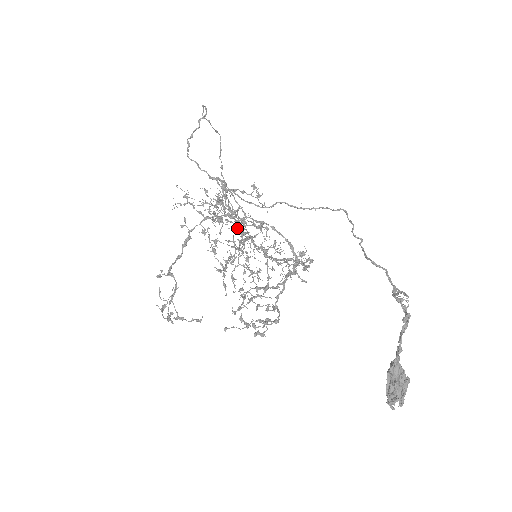
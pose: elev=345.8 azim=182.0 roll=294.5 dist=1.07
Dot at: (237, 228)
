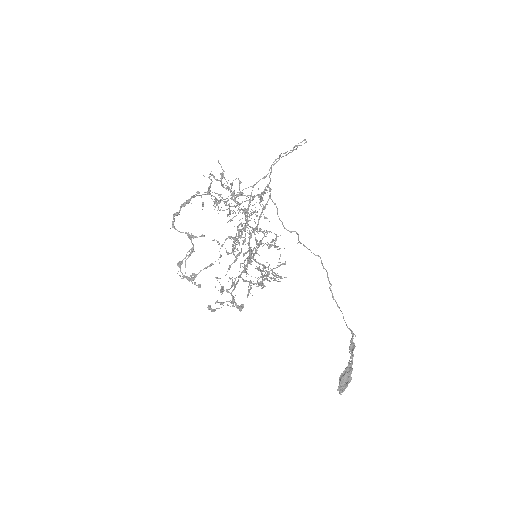
Dot at: occluded
